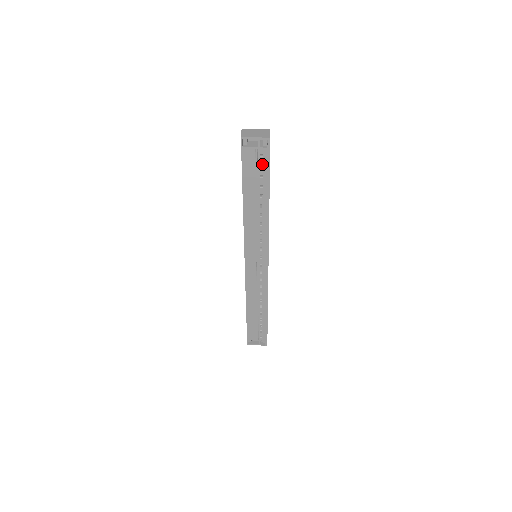
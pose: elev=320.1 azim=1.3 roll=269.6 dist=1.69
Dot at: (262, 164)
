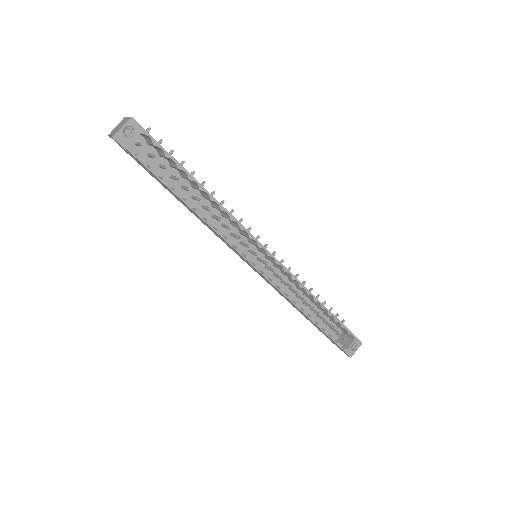
Dot at: occluded
